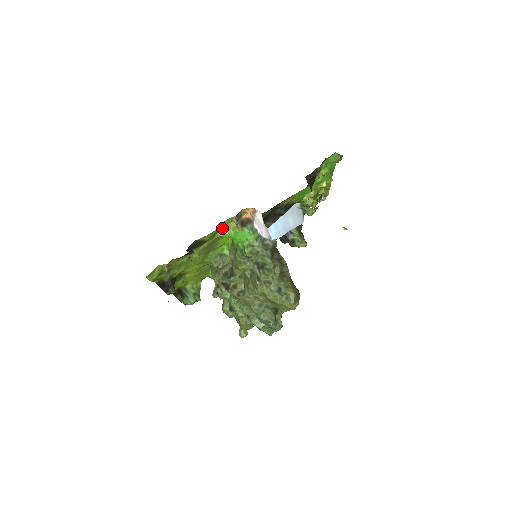
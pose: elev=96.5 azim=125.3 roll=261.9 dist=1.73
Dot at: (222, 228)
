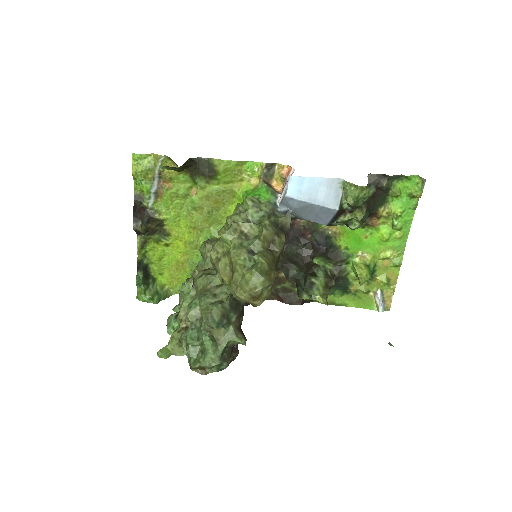
Dot at: (243, 178)
